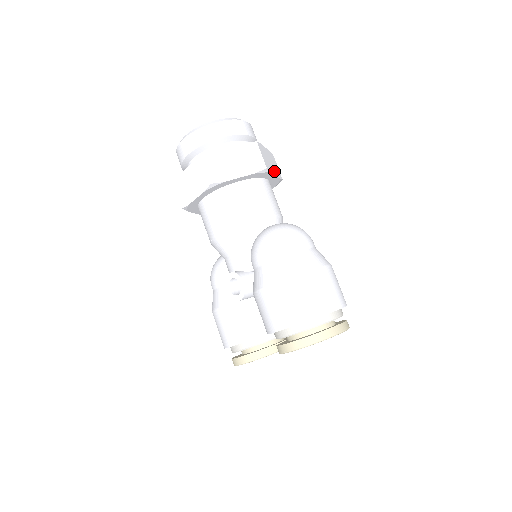
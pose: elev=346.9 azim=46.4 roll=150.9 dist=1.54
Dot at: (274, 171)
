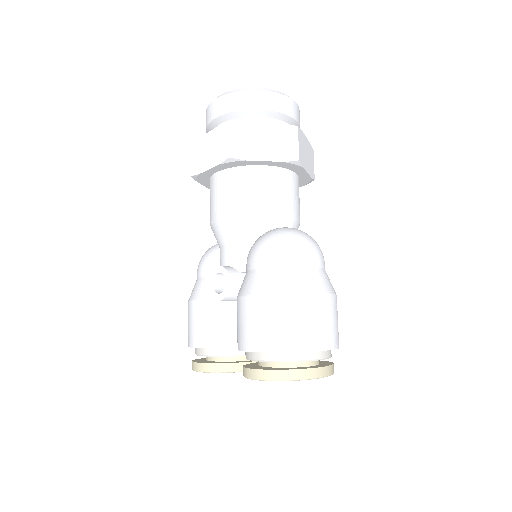
Dot at: (307, 167)
